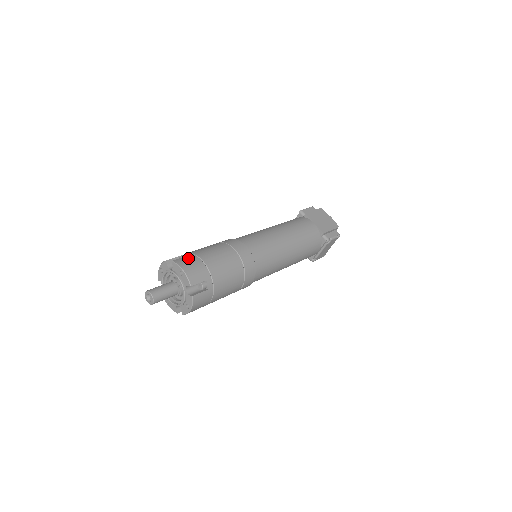
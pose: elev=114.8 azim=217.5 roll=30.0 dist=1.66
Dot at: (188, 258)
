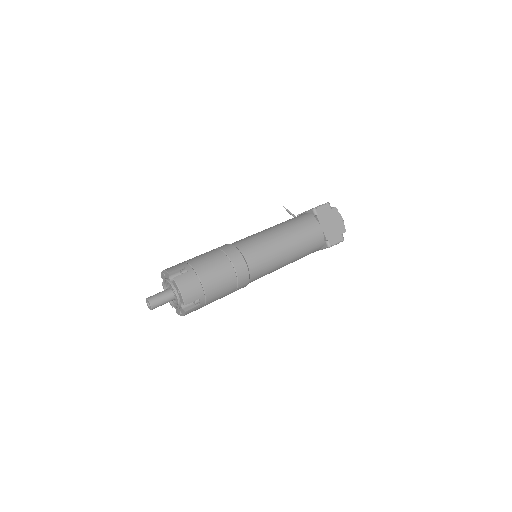
Dot at: (188, 276)
